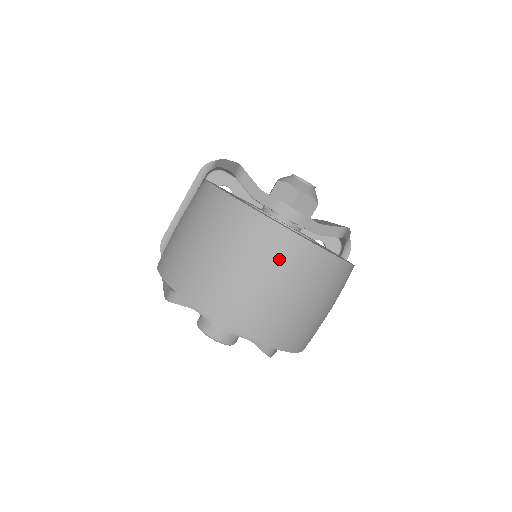
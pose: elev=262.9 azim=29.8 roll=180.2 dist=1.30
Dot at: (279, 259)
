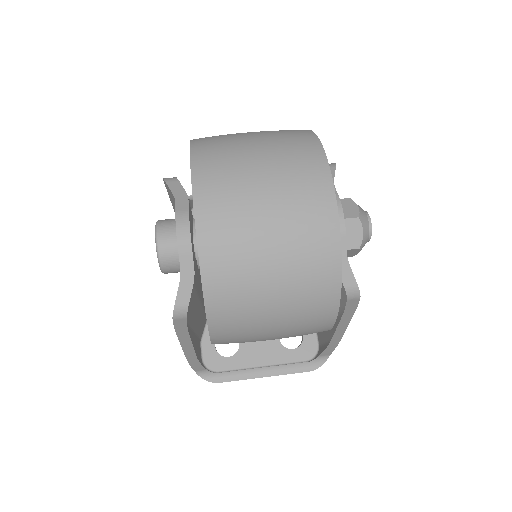
Dot at: (301, 205)
